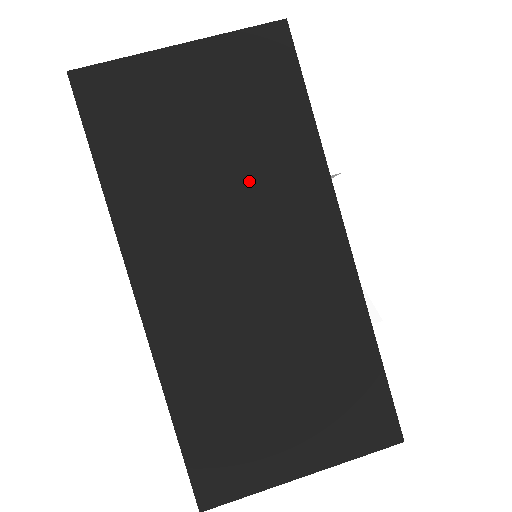
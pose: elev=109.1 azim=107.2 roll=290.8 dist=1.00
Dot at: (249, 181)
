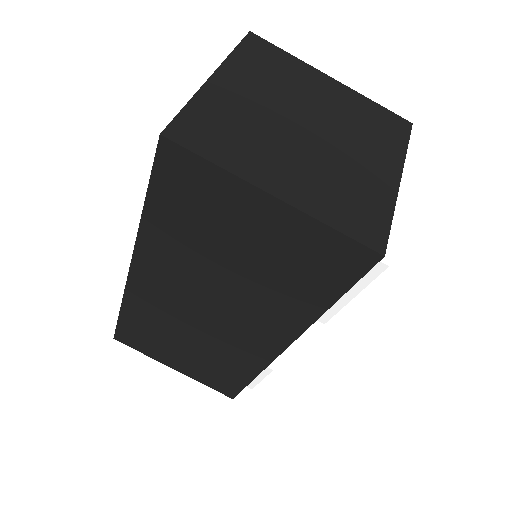
Dot at: (249, 291)
